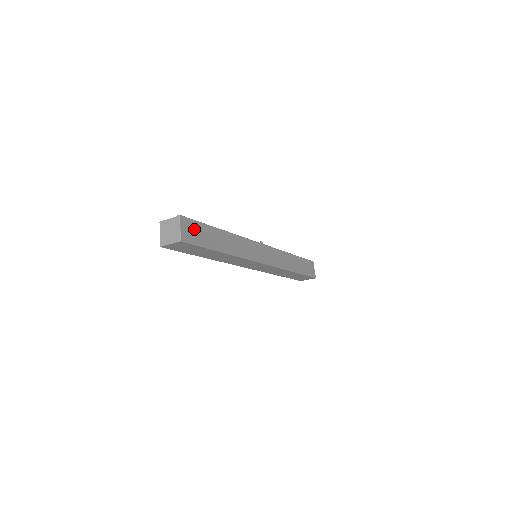
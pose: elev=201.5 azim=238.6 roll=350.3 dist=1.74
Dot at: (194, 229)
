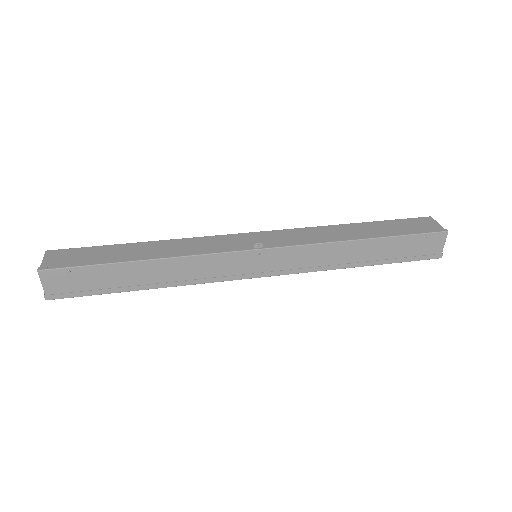
Dot at: (72, 278)
